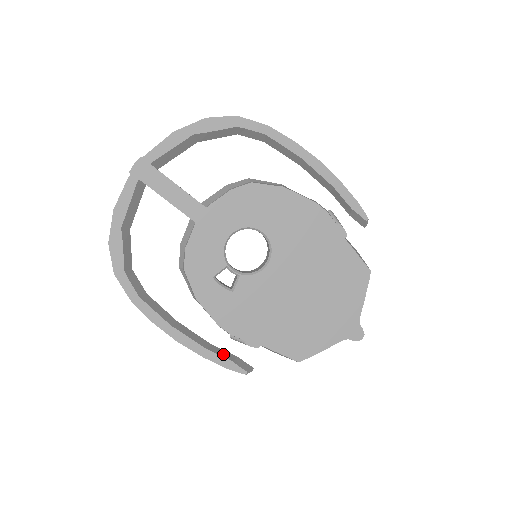
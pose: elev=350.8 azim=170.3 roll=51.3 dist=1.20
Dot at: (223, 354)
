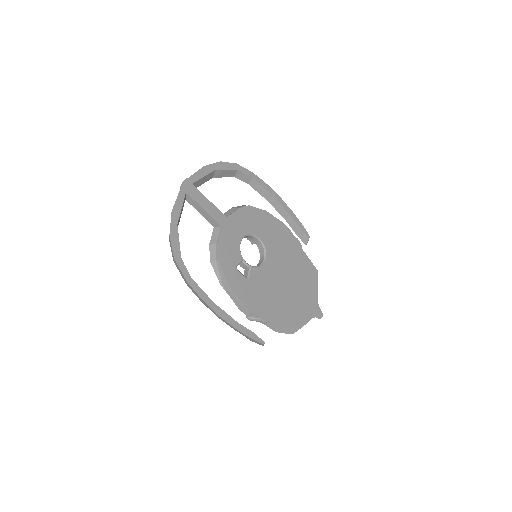
Dot at: (247, 329)
